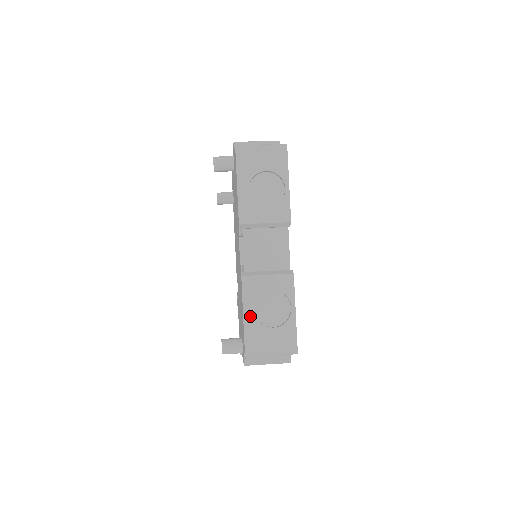
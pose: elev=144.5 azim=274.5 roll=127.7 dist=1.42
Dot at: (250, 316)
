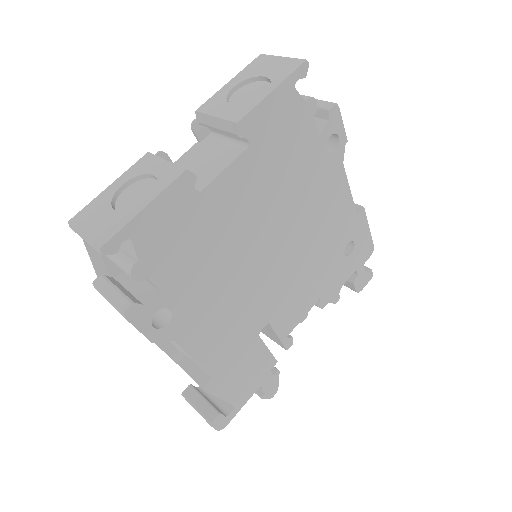
Dot at: (113, 188)
